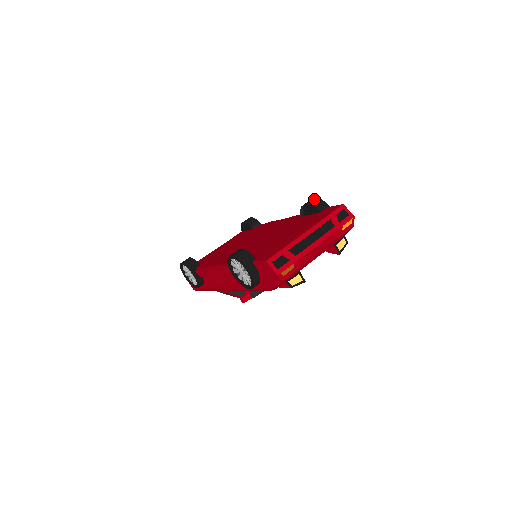
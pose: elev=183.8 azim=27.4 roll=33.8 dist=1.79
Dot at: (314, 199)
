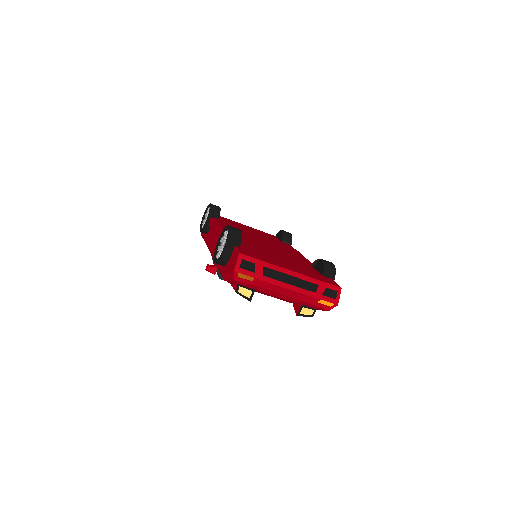
Dot at: (332, 264)
